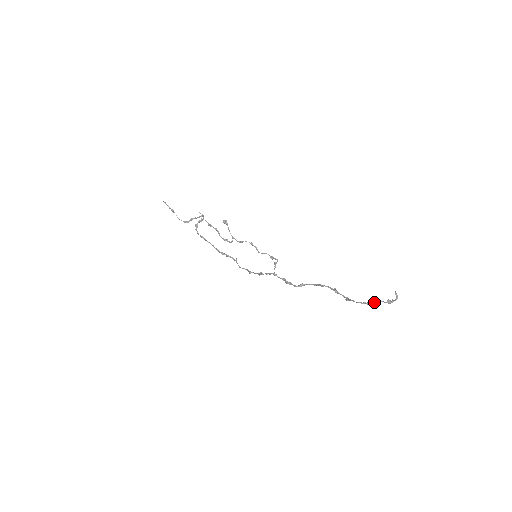
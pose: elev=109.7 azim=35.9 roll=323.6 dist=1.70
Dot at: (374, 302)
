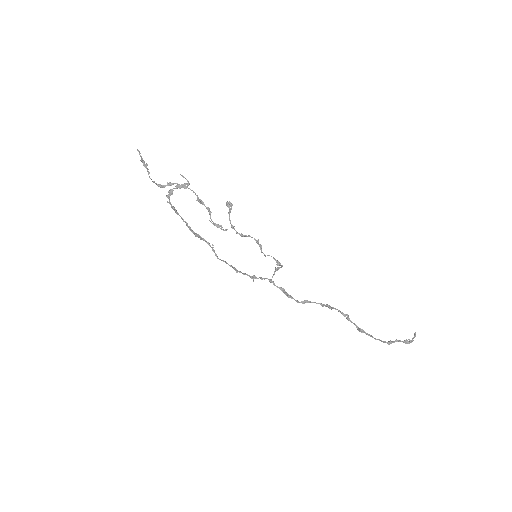
Dot at: (394, 342)
